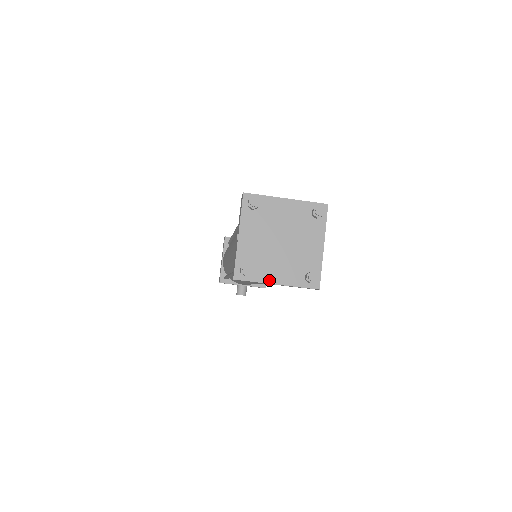
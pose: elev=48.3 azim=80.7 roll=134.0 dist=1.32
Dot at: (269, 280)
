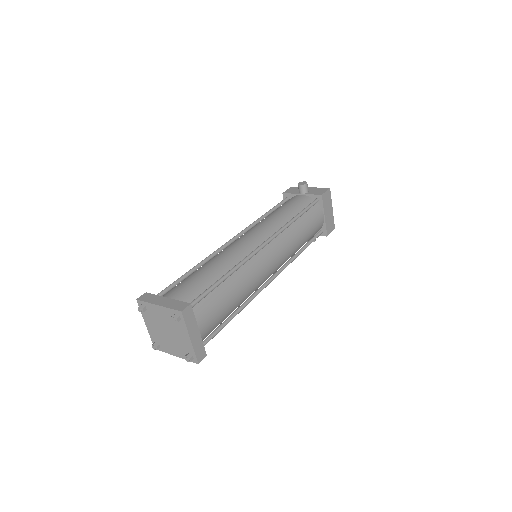
Dot at: (171, 353)
